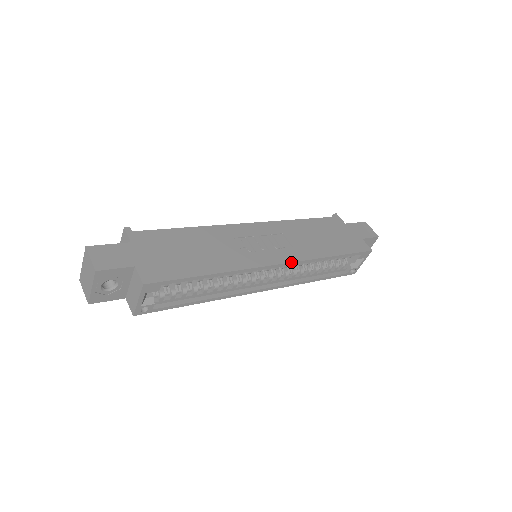
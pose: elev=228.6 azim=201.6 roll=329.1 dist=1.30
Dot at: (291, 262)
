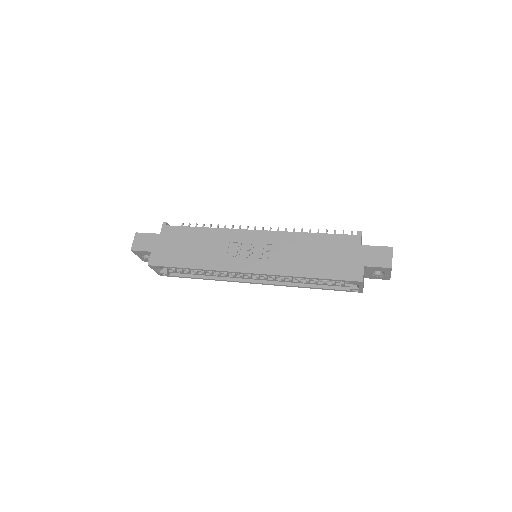
Dot at: (259, 273)
